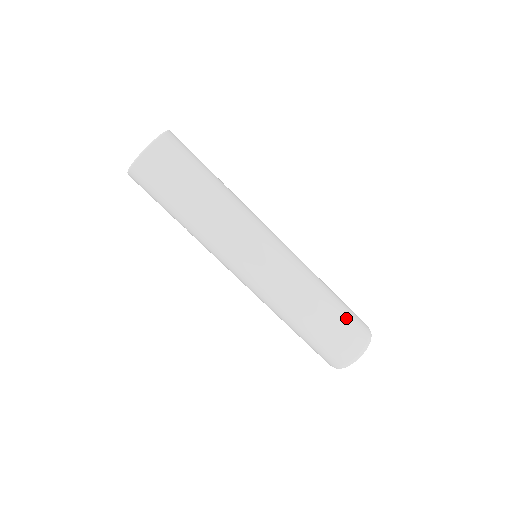
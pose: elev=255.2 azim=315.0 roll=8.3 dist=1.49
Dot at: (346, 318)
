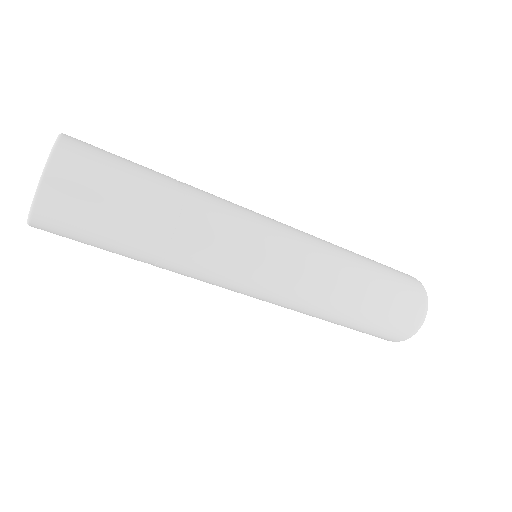
Dot at: (377, 326)
